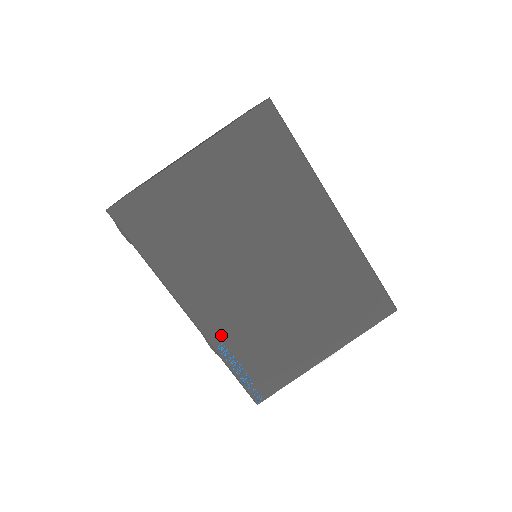
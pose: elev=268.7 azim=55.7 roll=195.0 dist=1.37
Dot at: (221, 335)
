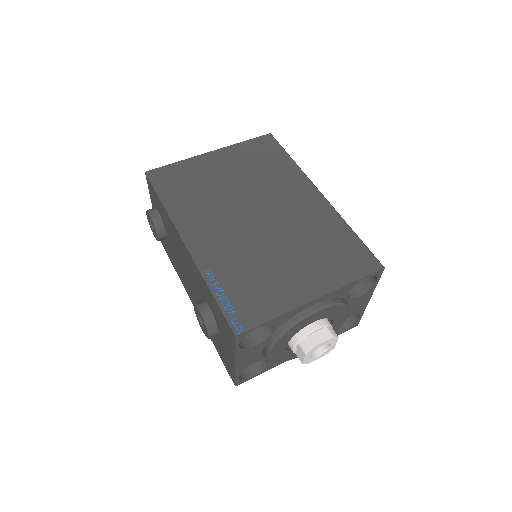
Dot at: (211, 263)
